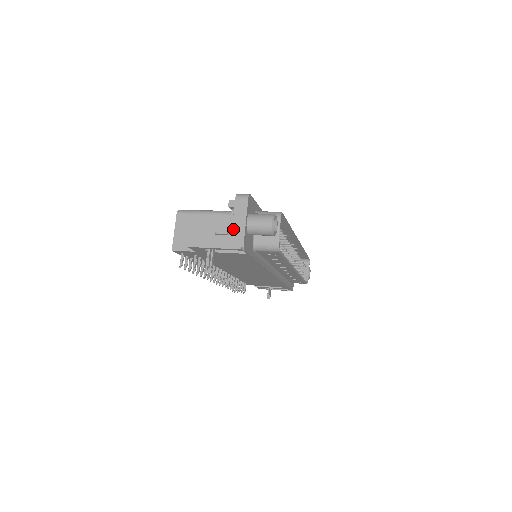
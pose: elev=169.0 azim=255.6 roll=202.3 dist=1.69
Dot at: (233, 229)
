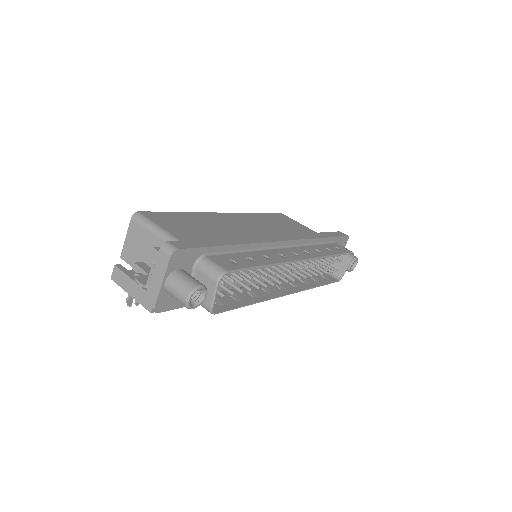
Dot at: (149, 285)
